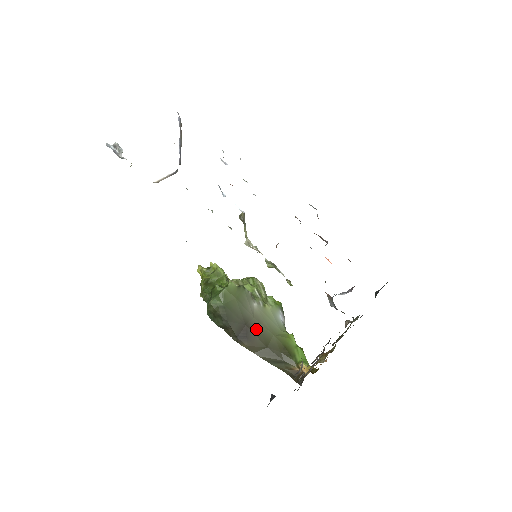
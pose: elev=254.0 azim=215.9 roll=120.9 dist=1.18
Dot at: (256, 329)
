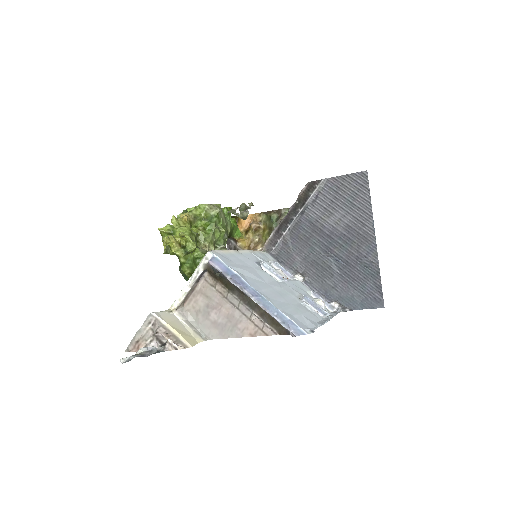
Dot at: occluded
